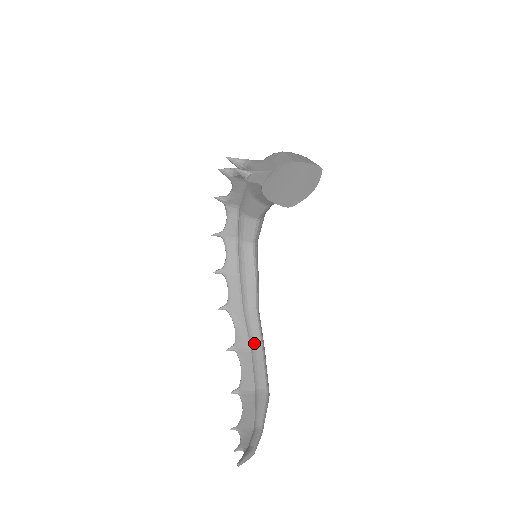
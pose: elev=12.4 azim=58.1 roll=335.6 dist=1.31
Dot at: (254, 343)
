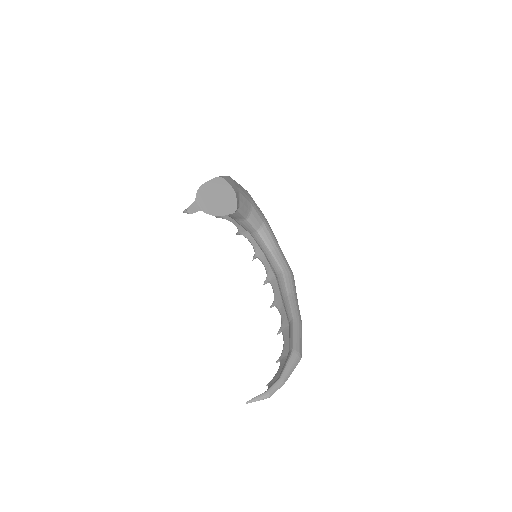
Dot at: (289, 320)
